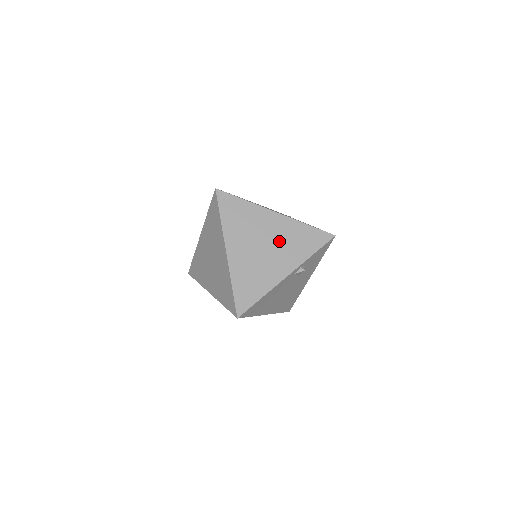
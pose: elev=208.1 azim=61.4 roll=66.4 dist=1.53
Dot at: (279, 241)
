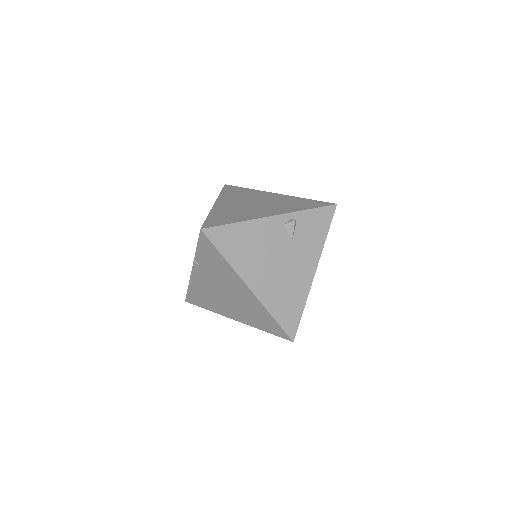
Dot at: (272, 203)
